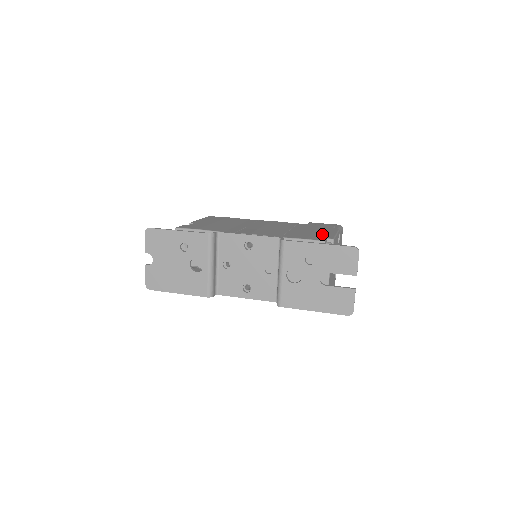
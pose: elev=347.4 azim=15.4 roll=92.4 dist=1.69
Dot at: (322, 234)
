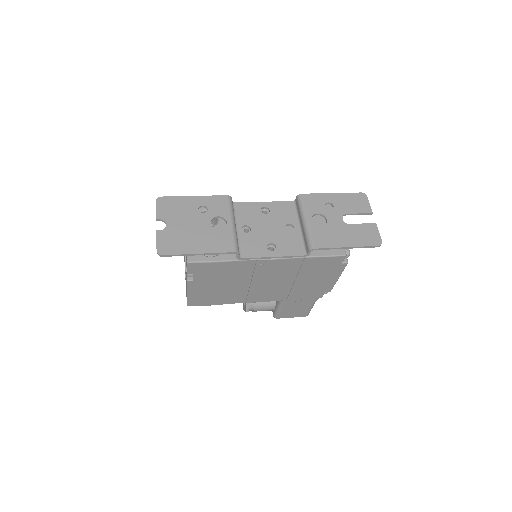
Dot at: occluded
